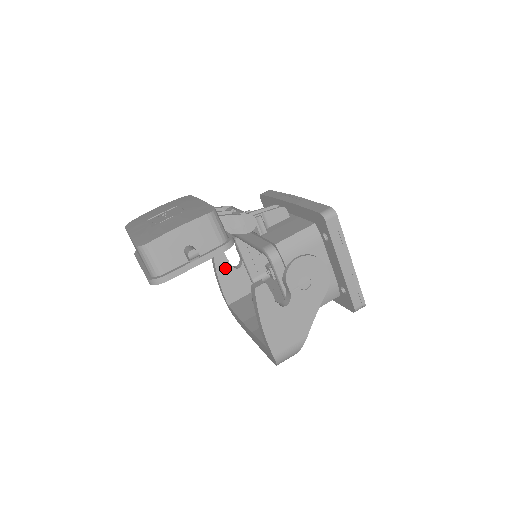
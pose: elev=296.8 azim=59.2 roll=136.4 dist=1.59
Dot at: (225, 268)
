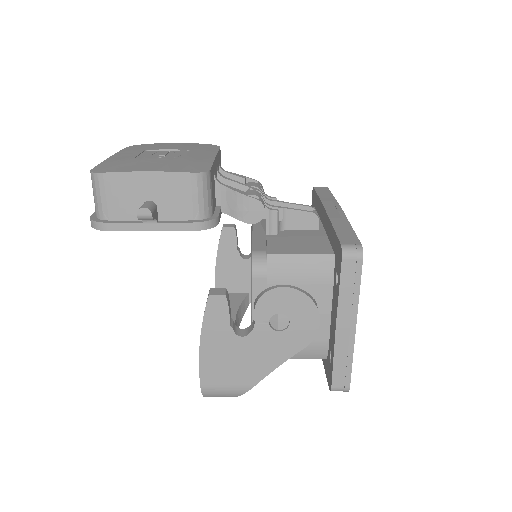
Dot at: (230, 251)
